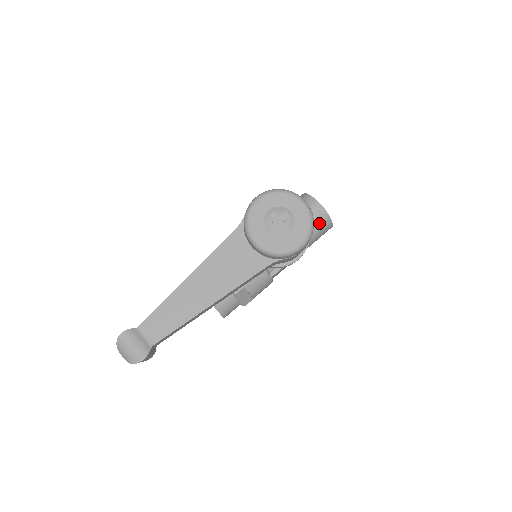
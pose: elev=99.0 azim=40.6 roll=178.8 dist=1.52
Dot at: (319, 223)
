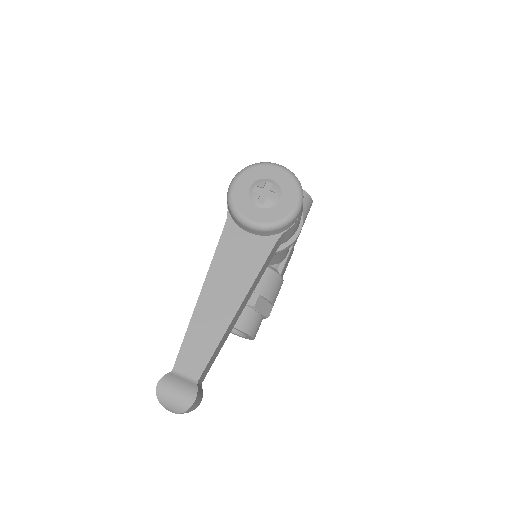
Dot at: occluded
